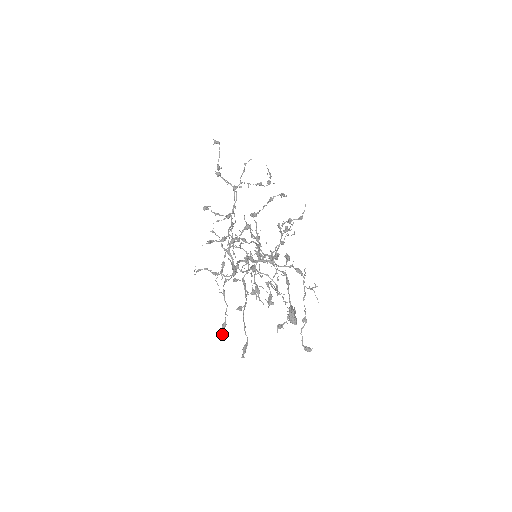
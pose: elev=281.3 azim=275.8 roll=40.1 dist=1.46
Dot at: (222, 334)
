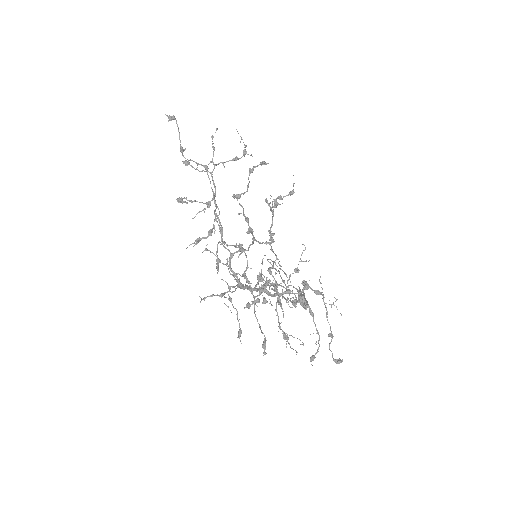
Dot at: (241, 343)
